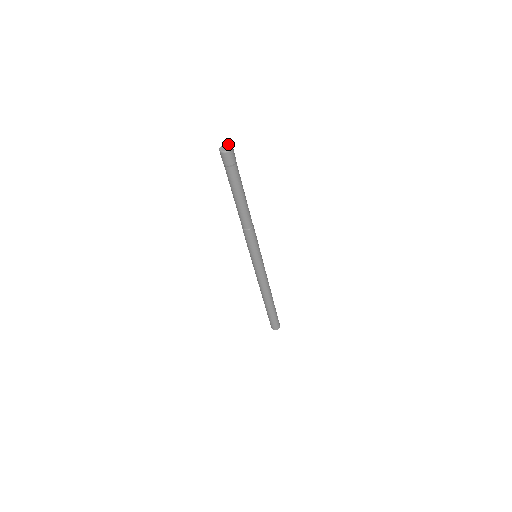
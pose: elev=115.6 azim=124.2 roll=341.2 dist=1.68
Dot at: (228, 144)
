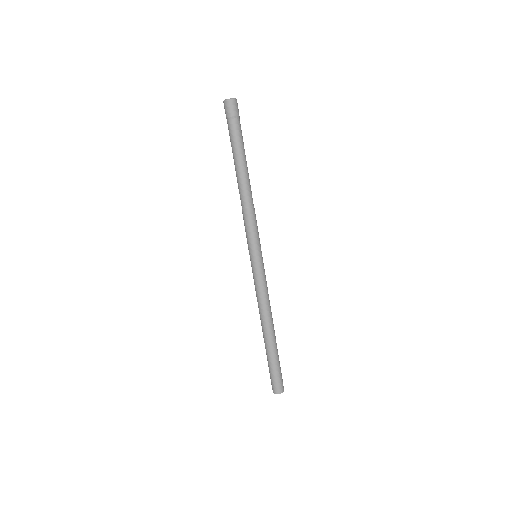
Dot at: occluded
